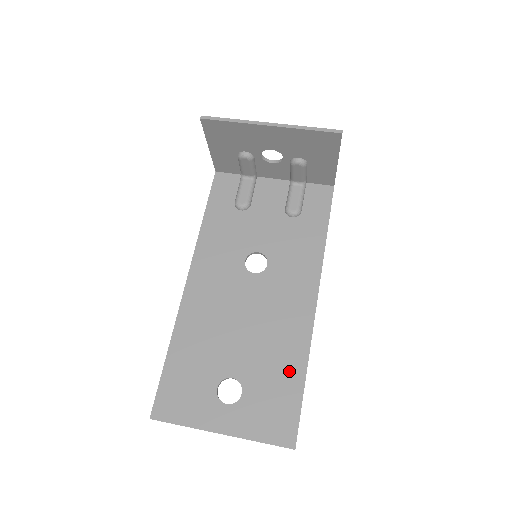
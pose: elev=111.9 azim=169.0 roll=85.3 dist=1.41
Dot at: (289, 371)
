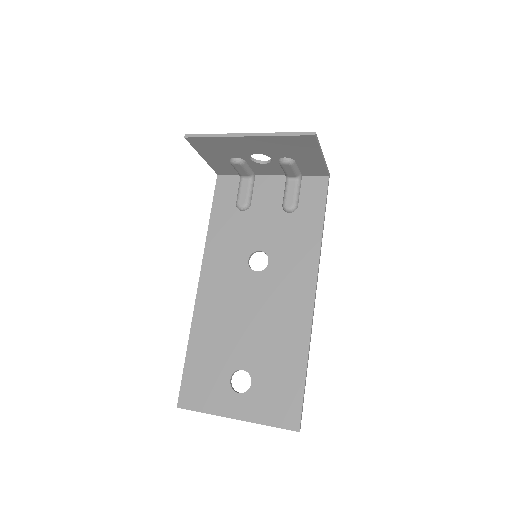
Dot at: (292, 362)
